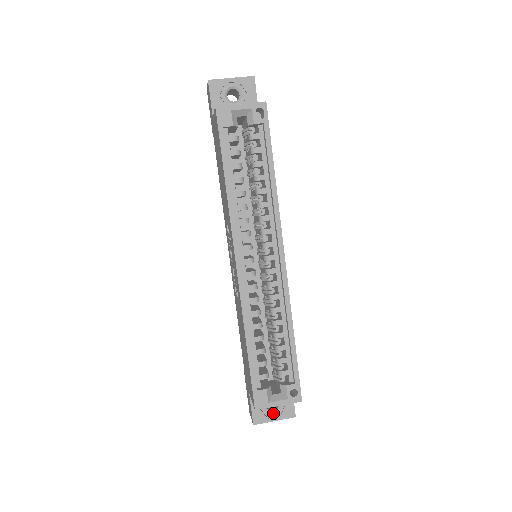
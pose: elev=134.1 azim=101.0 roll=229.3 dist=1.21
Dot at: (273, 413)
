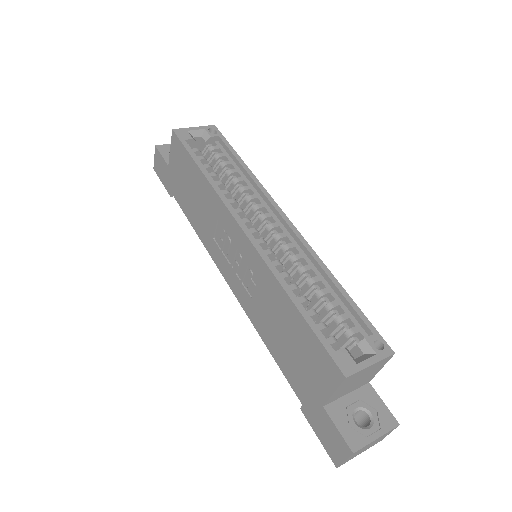
Dot at: (369, 428)
